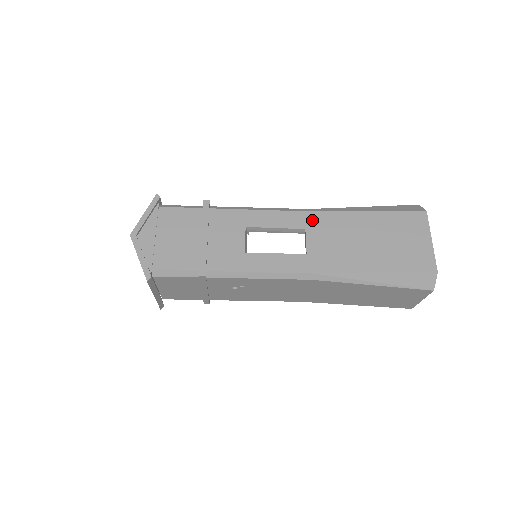
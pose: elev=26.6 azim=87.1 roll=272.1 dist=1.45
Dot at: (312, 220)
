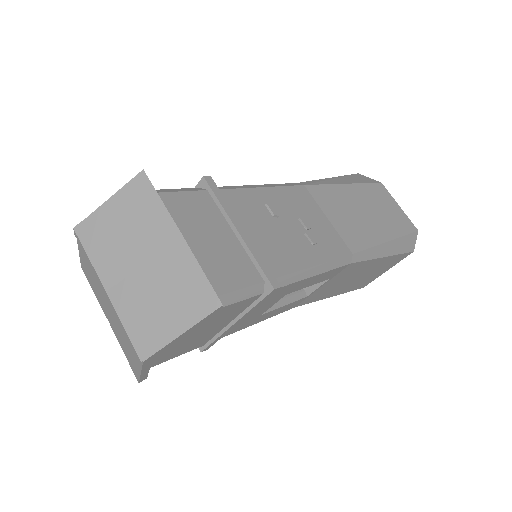
Dot at: (344, 270)
